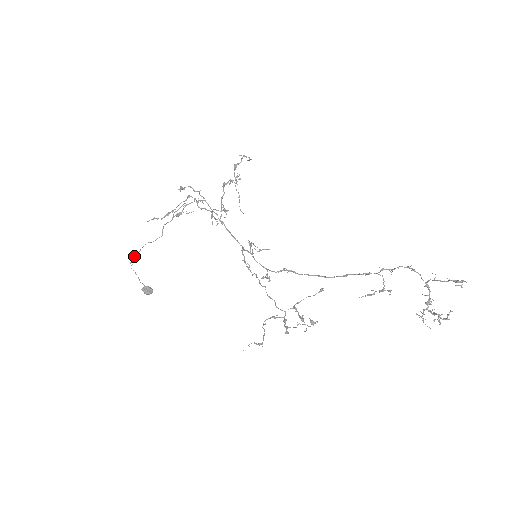
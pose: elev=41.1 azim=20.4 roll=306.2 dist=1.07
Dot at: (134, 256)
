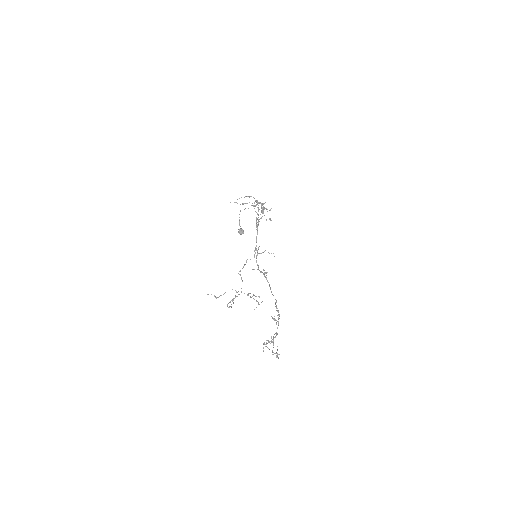
Dot at: occluded
